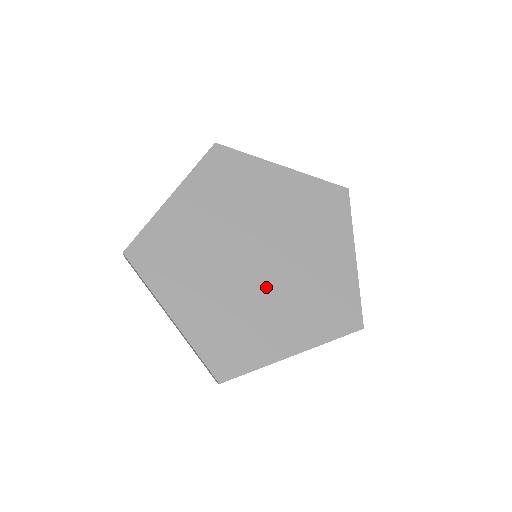
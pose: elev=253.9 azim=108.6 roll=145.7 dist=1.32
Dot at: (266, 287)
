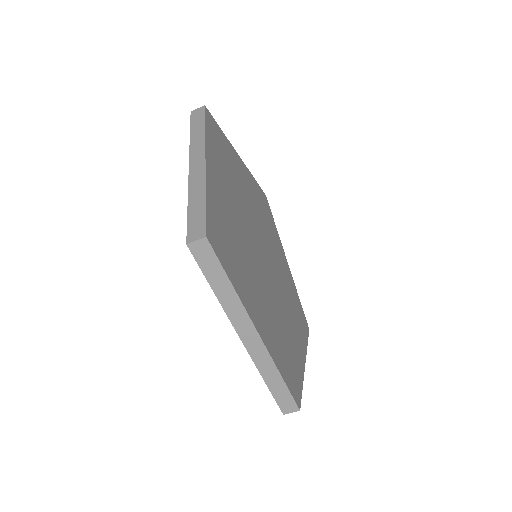
Dot at: (260, 272)
